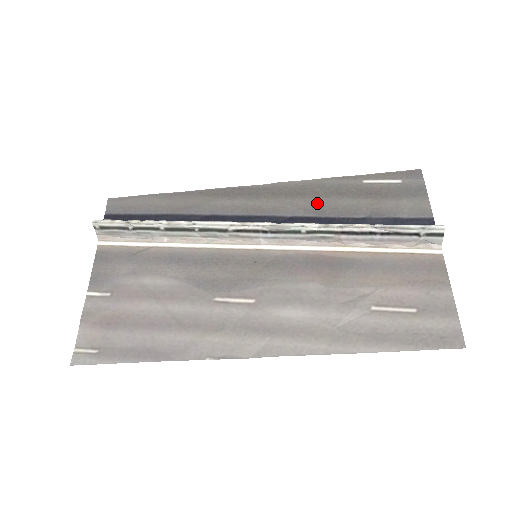
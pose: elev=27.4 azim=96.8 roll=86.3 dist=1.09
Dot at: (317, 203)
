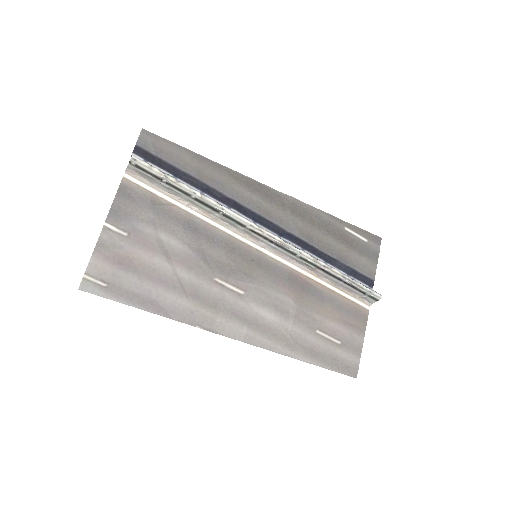
Dot at: (310, 230)
